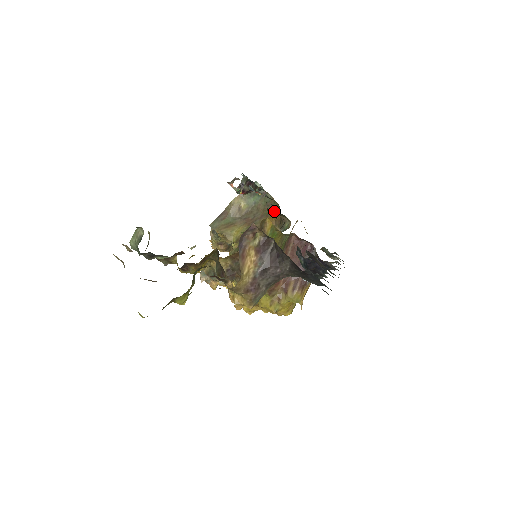
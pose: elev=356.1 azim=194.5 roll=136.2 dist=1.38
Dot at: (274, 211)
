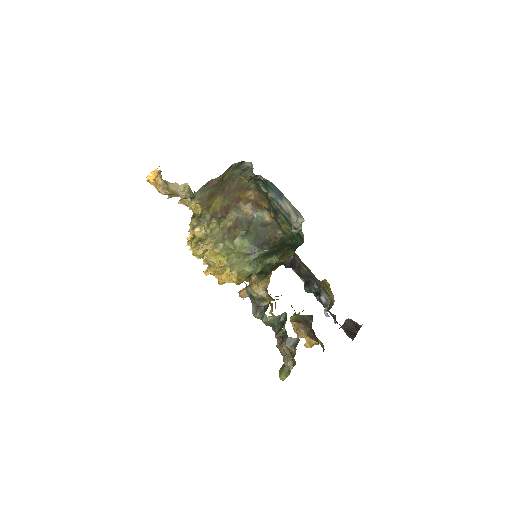
Dot at: (247, 188)
